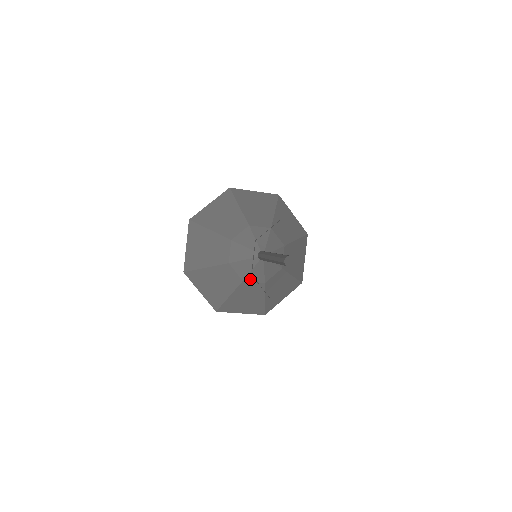
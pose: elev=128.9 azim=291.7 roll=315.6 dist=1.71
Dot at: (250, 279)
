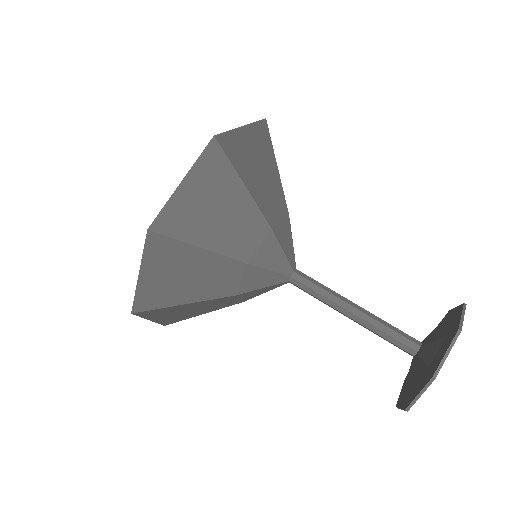
Dot at: occluded
